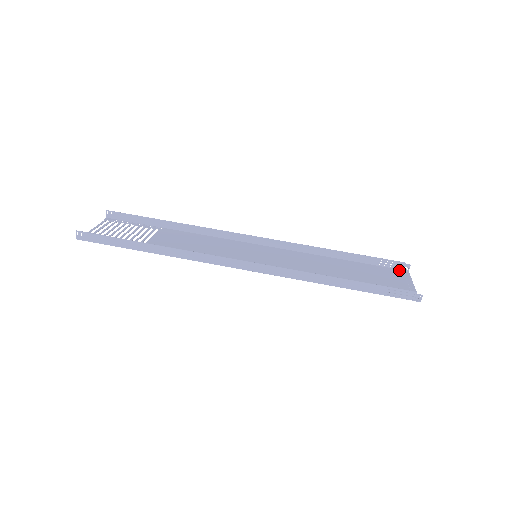
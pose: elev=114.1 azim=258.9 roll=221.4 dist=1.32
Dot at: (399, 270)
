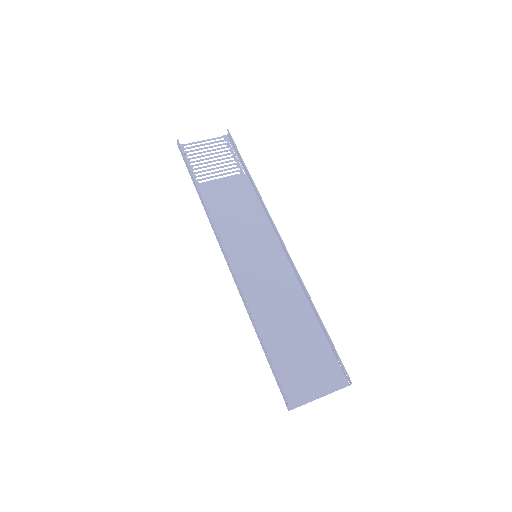
Dot at: (343, 376)
